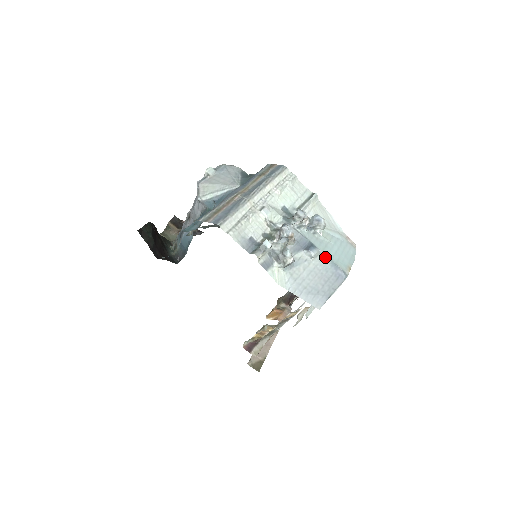
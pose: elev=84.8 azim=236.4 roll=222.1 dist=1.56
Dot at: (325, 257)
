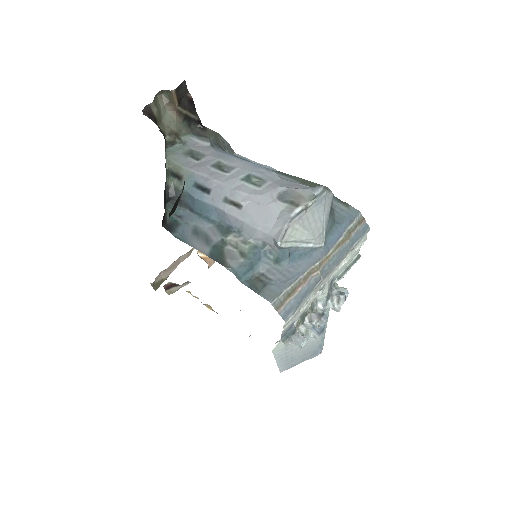
Dot at: (322, 337)
